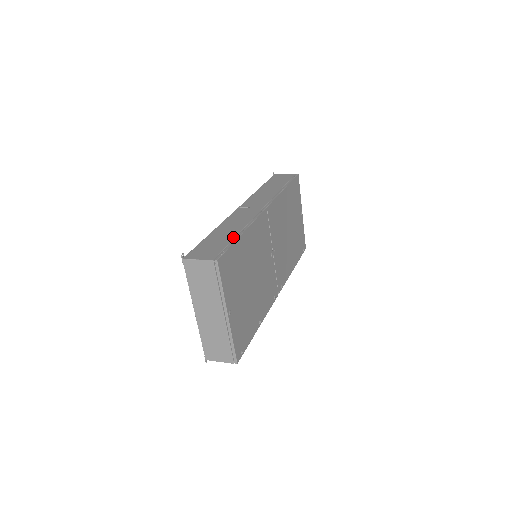
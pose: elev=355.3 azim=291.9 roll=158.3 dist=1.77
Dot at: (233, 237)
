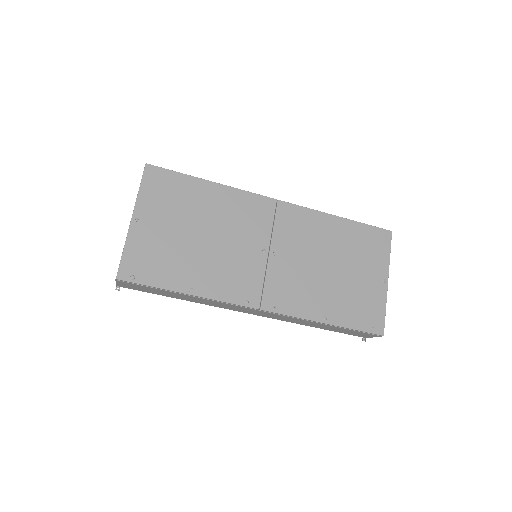
Dot at: occluded
